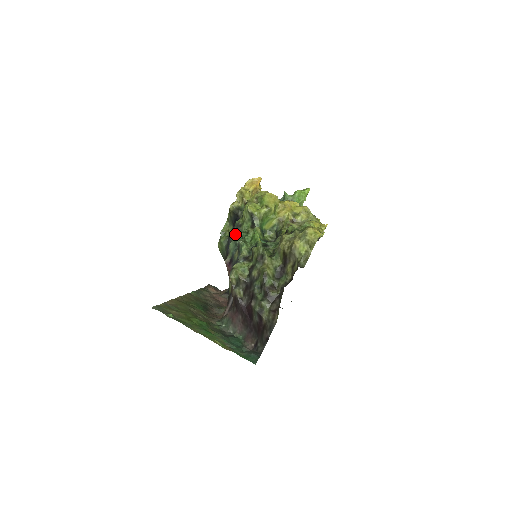
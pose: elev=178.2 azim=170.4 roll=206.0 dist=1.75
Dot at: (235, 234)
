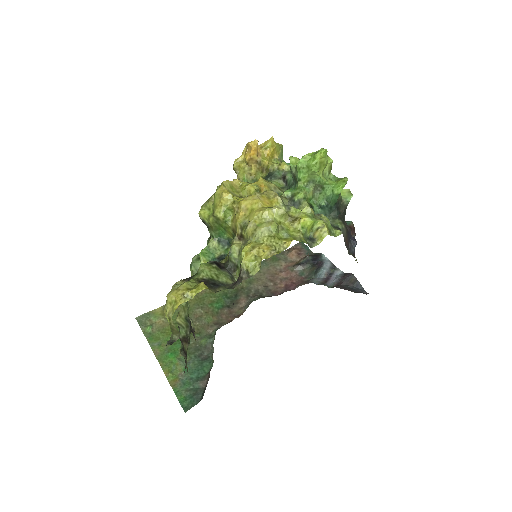
Dot at: occluded
